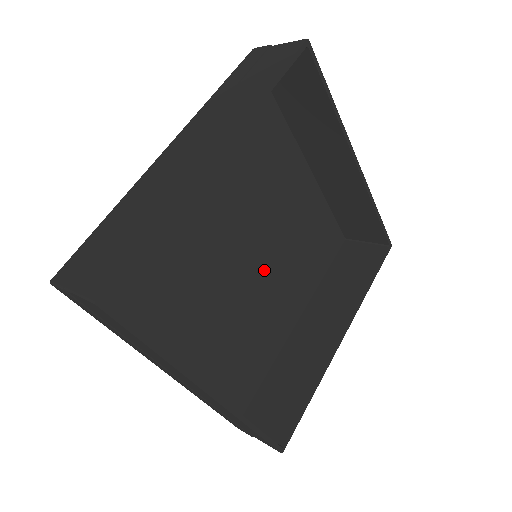
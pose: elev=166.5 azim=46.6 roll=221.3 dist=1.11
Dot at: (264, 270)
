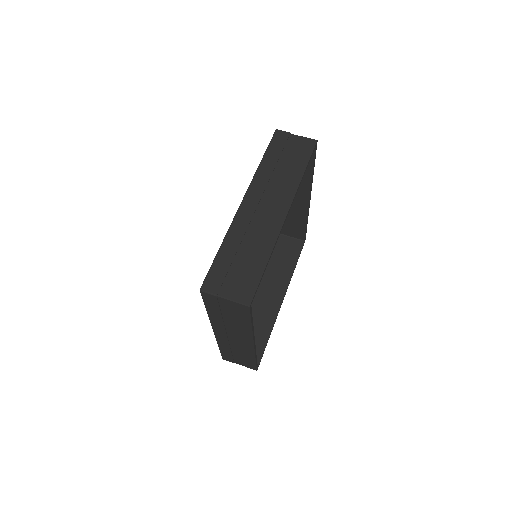
Dot at: occluded
